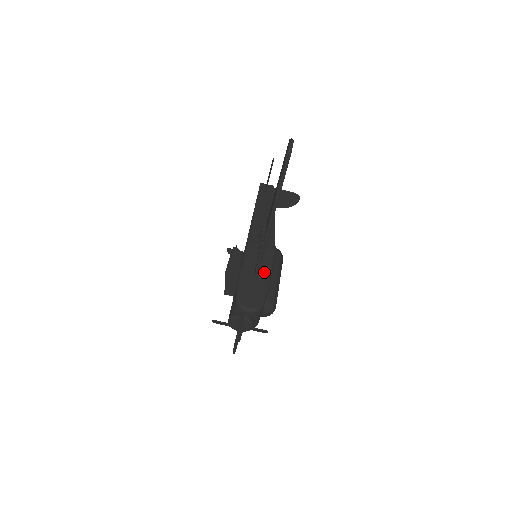
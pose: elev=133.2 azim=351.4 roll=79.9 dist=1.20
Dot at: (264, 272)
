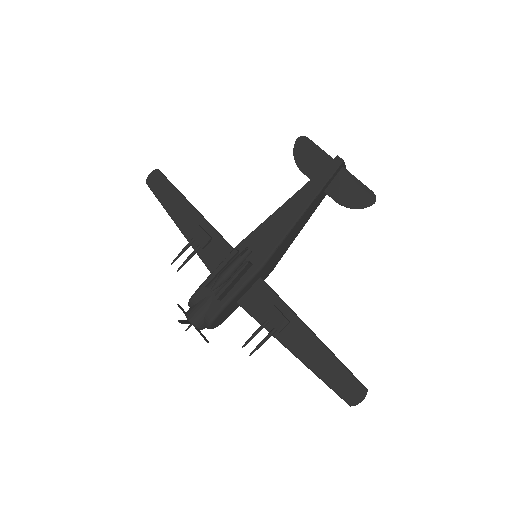
Dot at: occluded
